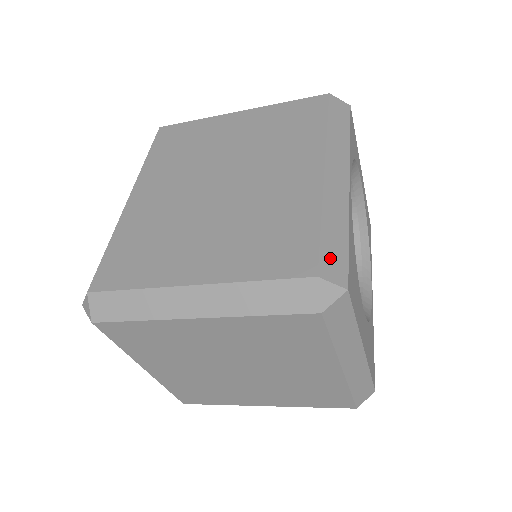
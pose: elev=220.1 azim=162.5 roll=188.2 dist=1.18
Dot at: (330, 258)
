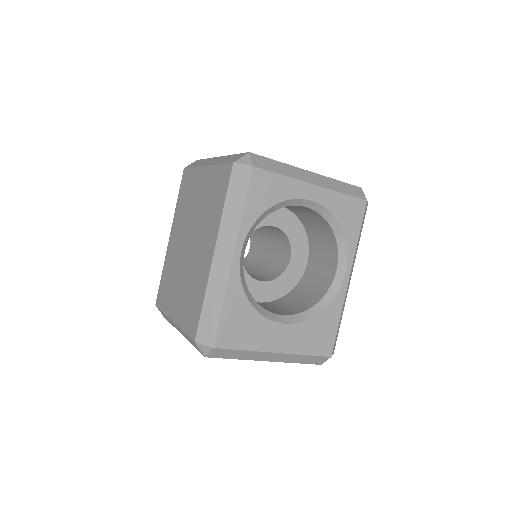
Dot at: (205, 328)
